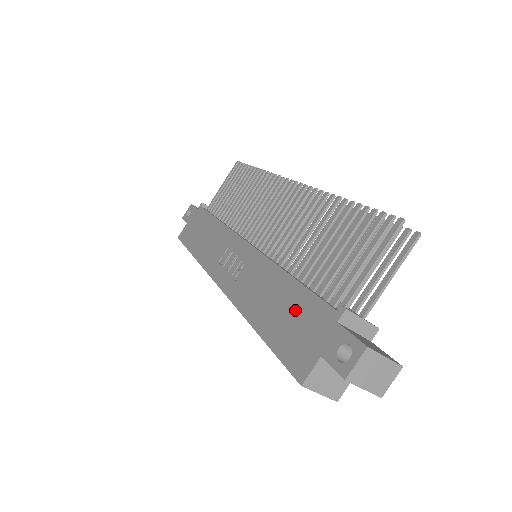
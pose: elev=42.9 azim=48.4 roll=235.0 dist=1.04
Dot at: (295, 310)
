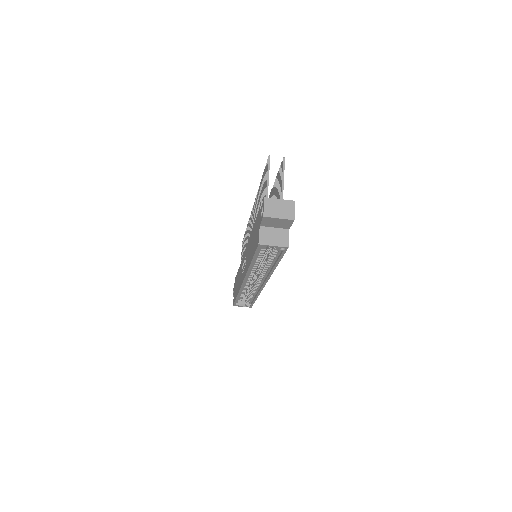
Dot at: occluded
